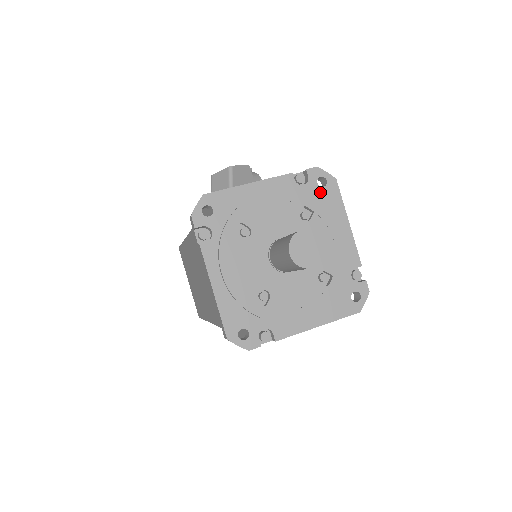
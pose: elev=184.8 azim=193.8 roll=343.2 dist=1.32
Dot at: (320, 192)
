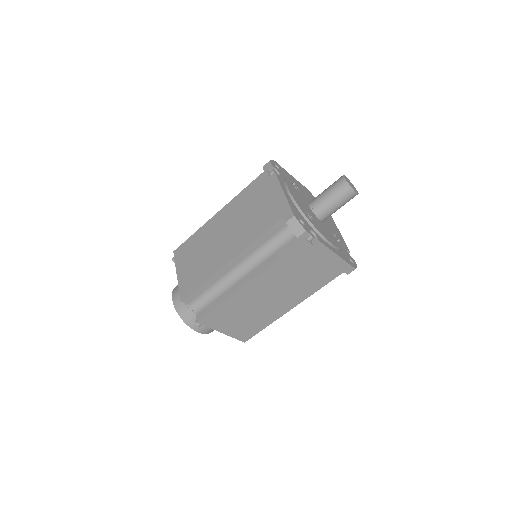
Dot at: occluded
